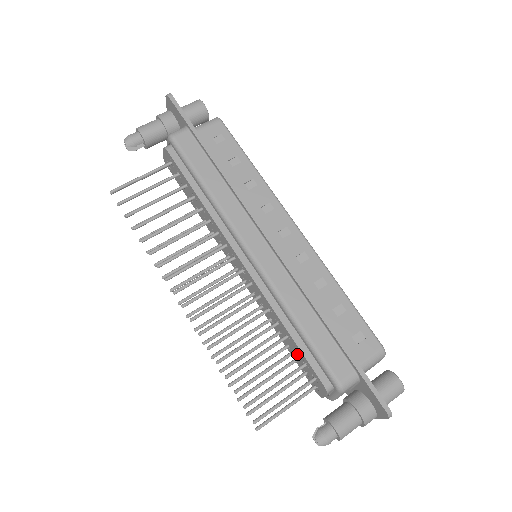
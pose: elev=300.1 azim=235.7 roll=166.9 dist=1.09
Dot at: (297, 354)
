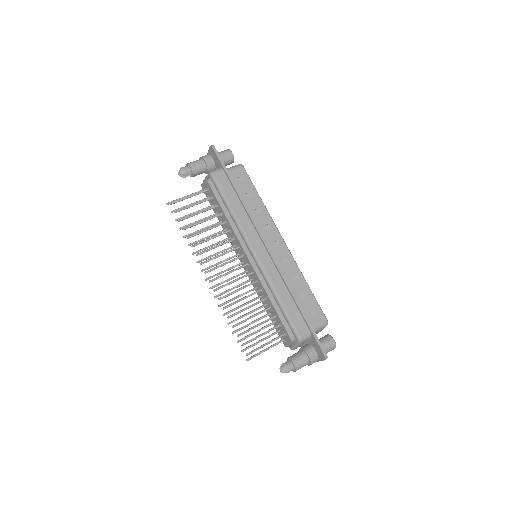
Dot at: (275, 319)
